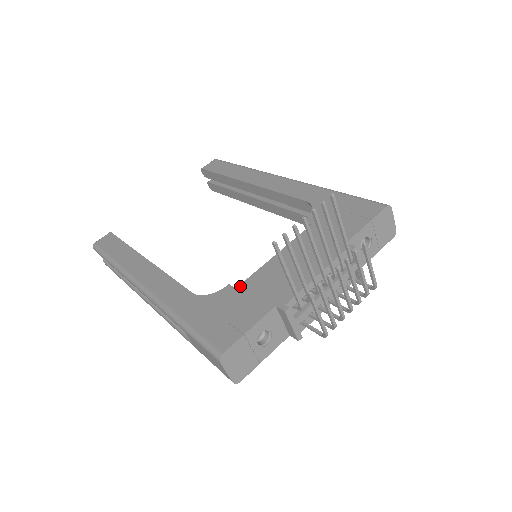
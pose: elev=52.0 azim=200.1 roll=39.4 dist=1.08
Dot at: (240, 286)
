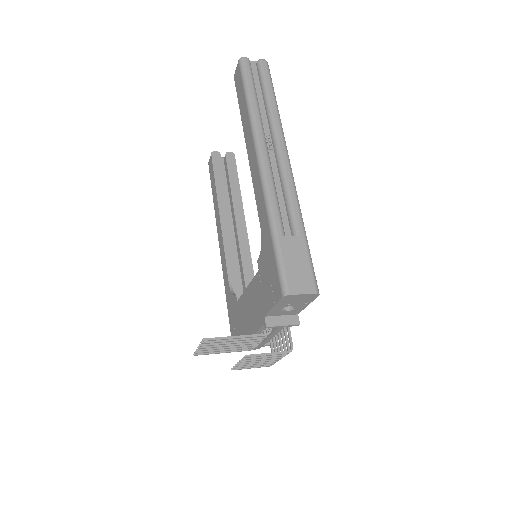
Dot at: (238, 302)
